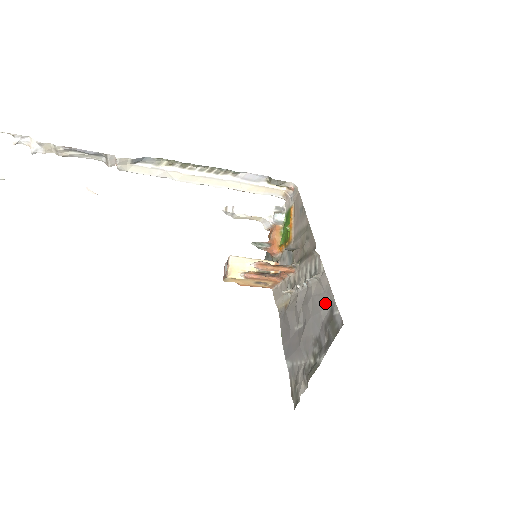
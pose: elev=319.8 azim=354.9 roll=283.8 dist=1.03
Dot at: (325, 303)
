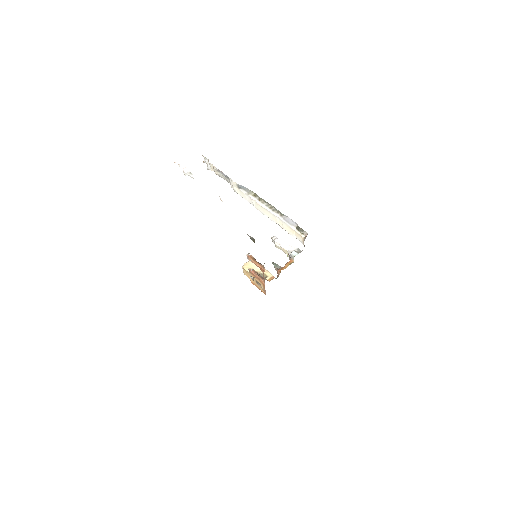
Dot at: occluded
